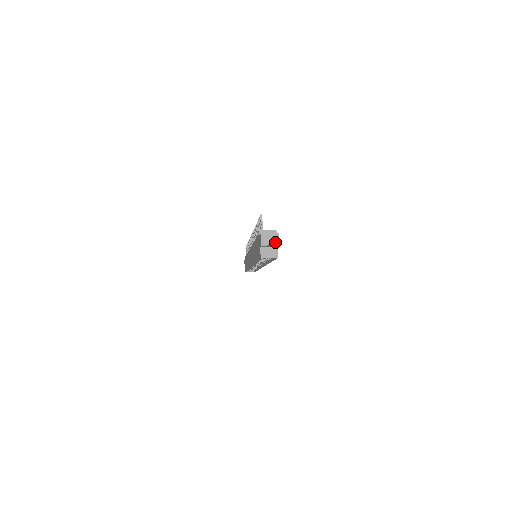
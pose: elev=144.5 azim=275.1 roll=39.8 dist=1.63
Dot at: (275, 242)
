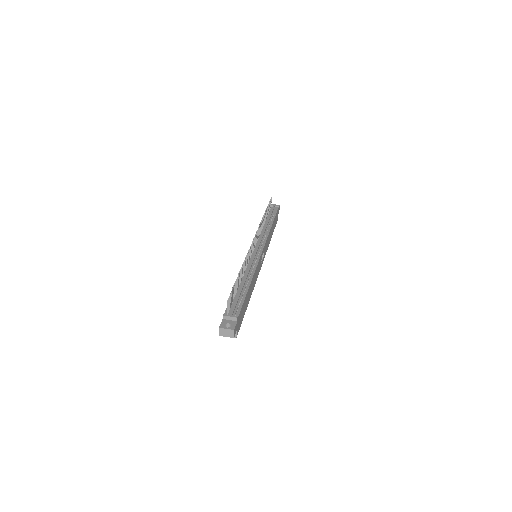
Dot at: (231, 336)
